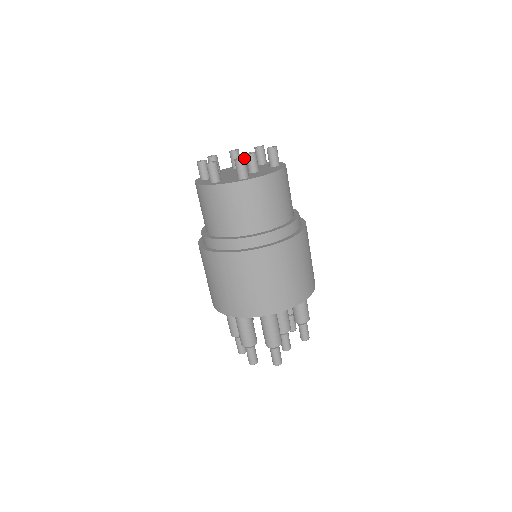
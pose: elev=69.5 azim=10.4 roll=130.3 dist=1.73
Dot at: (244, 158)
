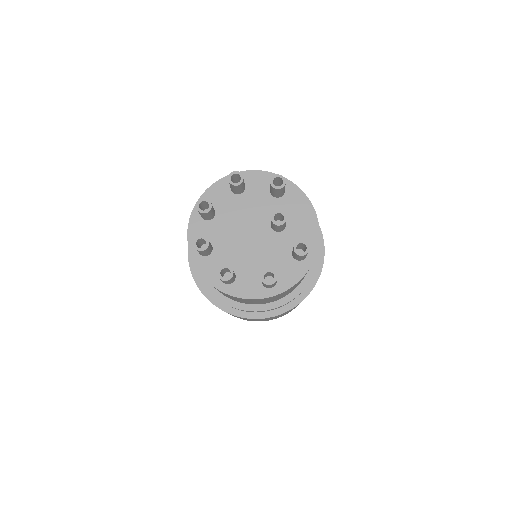
Dot at: (308, 245)
